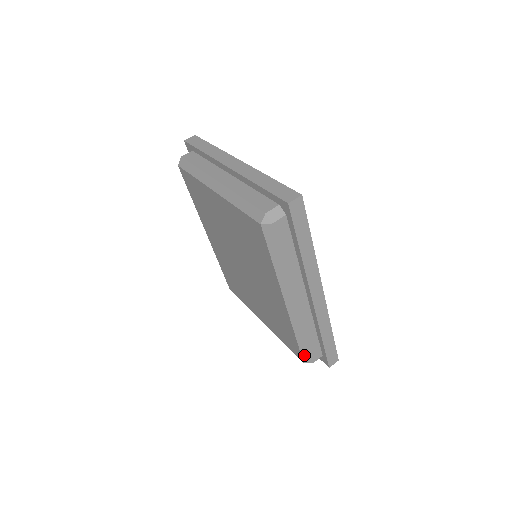
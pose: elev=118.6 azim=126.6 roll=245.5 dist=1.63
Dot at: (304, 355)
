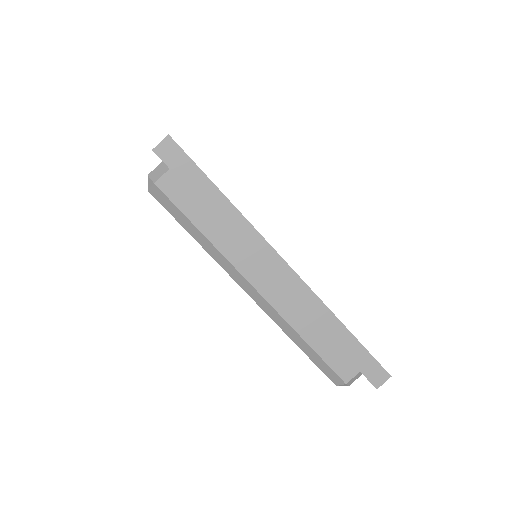
Dot at: (326, 372)
